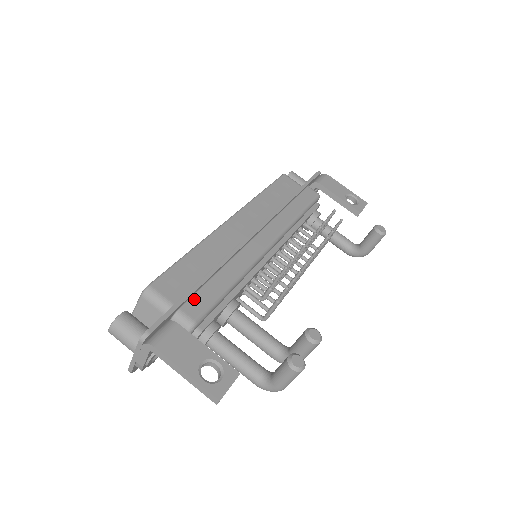
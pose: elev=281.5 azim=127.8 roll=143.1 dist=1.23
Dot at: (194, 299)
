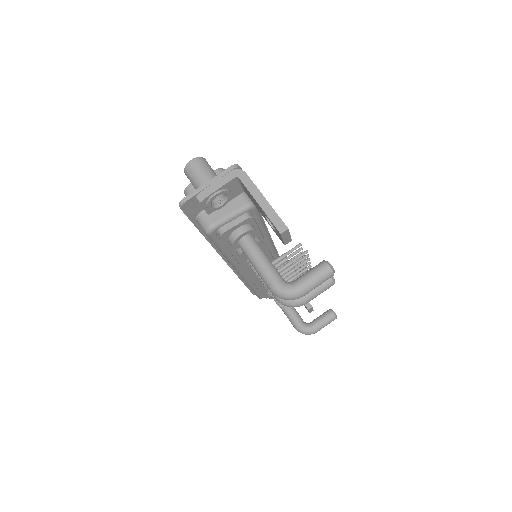
Dot at: occluded
